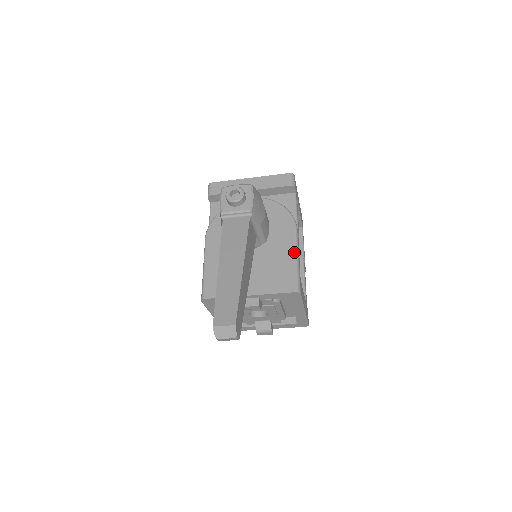
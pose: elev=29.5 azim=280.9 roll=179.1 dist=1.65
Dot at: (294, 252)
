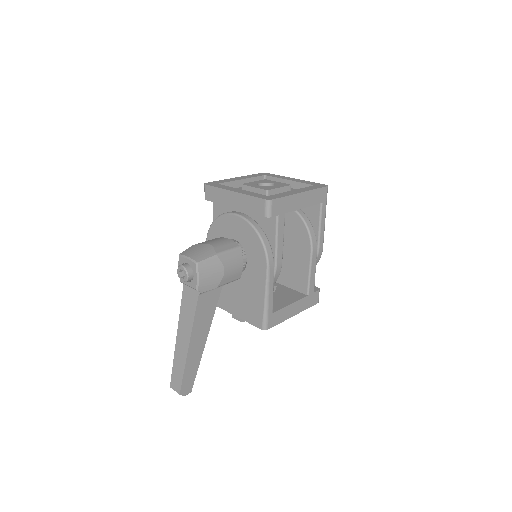
Dot at: (263, 293)
